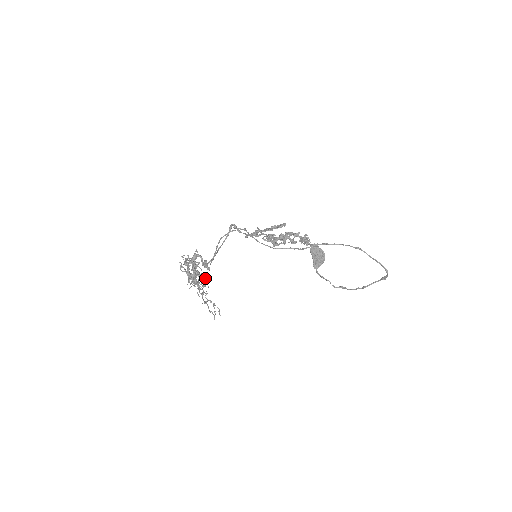
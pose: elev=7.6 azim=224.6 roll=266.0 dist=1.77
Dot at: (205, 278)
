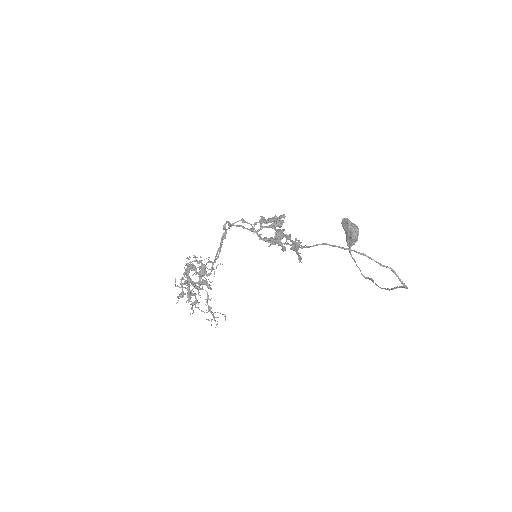
Dot at: (206, 284)
